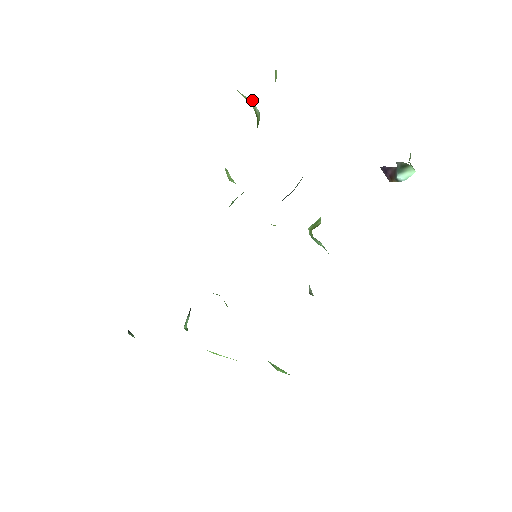
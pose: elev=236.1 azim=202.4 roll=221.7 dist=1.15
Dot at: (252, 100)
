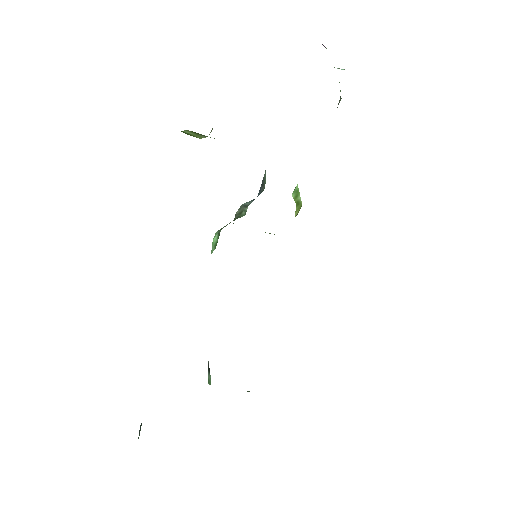
Dot at: occluded
